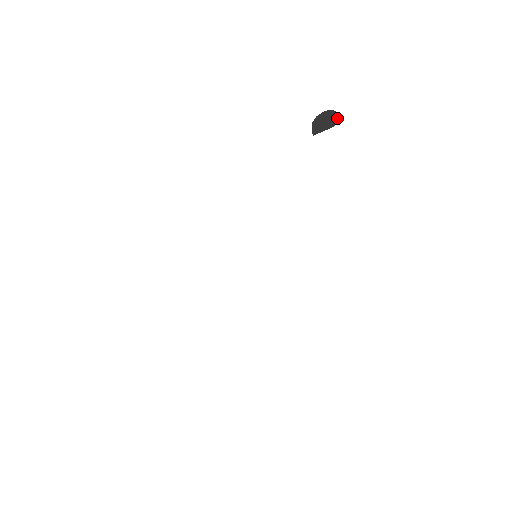
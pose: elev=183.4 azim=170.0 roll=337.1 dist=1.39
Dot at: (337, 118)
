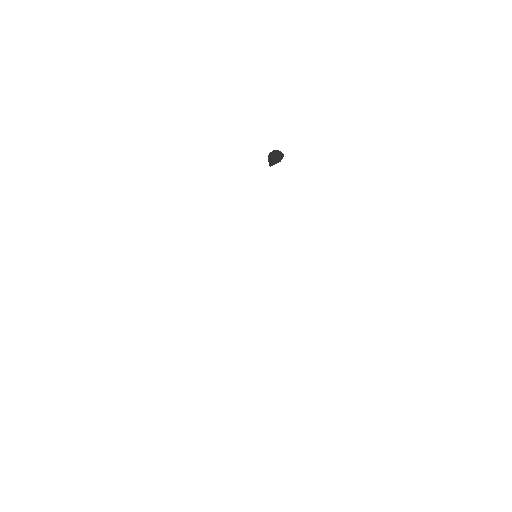
Dot at: (282, 155)
